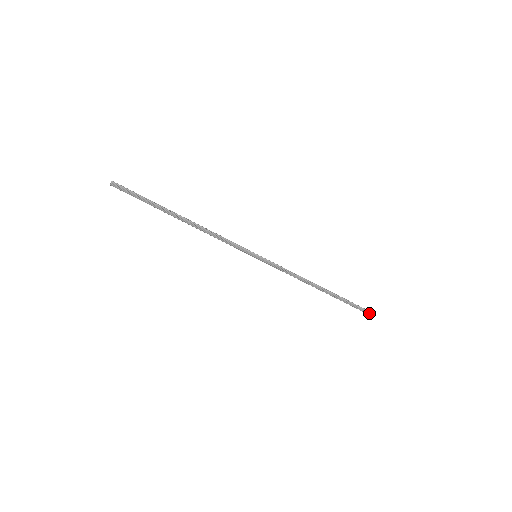
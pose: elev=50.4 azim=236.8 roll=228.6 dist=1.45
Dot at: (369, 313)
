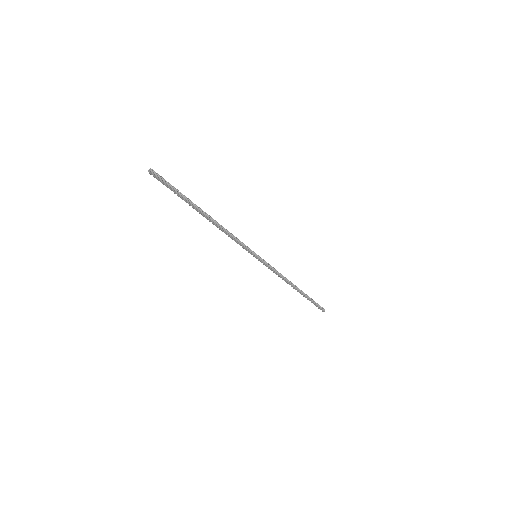
Dot at: (324, 310)
